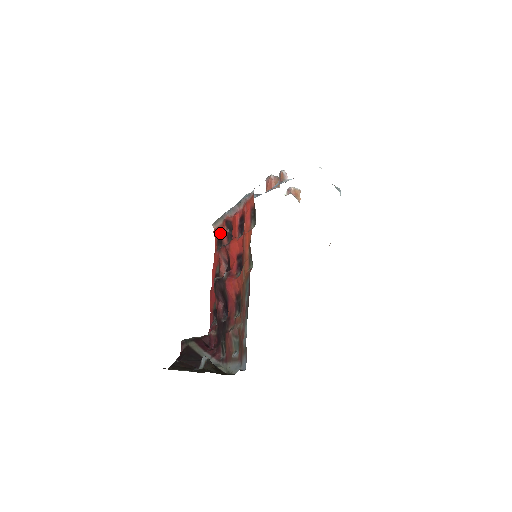
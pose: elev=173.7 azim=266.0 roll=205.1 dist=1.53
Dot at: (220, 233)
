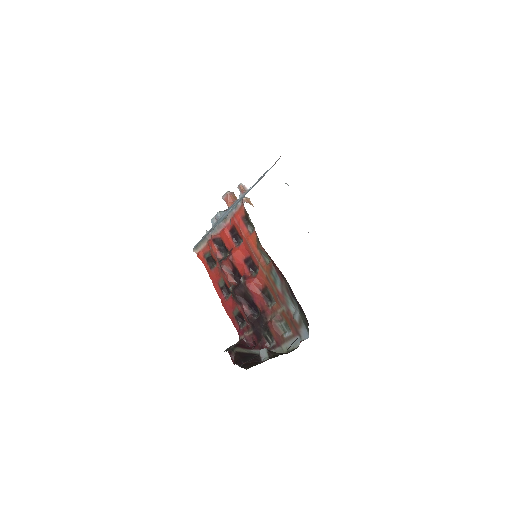
Dot at: (207, 254)
